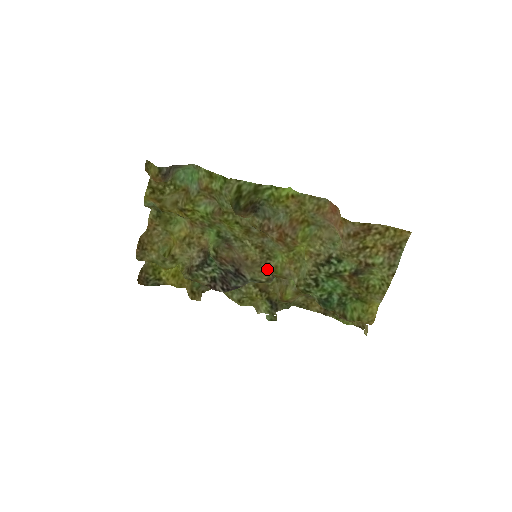
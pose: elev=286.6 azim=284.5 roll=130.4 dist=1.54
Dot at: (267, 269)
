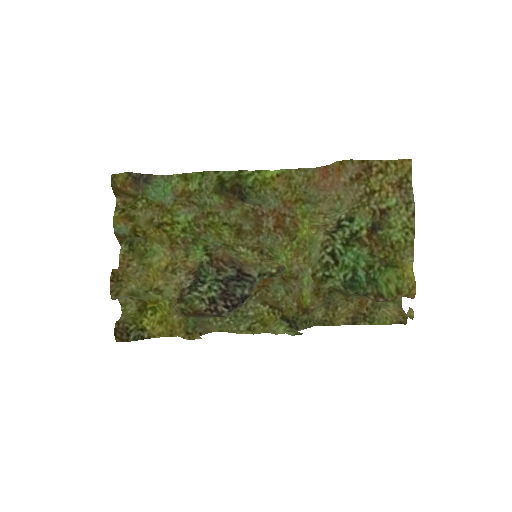
Dot at: occluded
